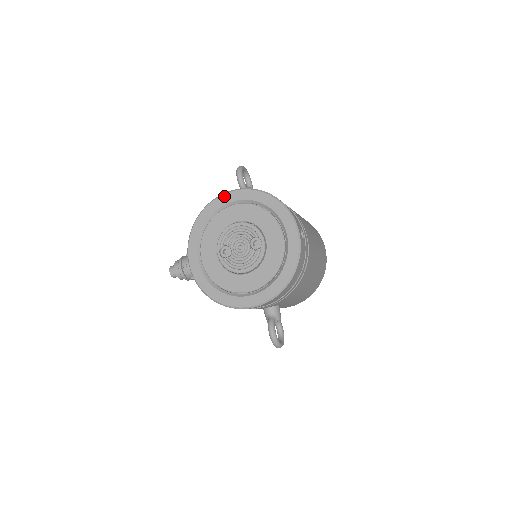
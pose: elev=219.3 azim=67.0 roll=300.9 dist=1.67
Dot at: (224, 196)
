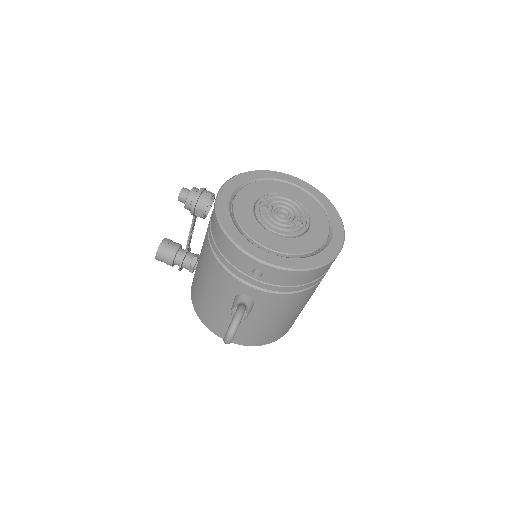
Dot at: (291, 176)
